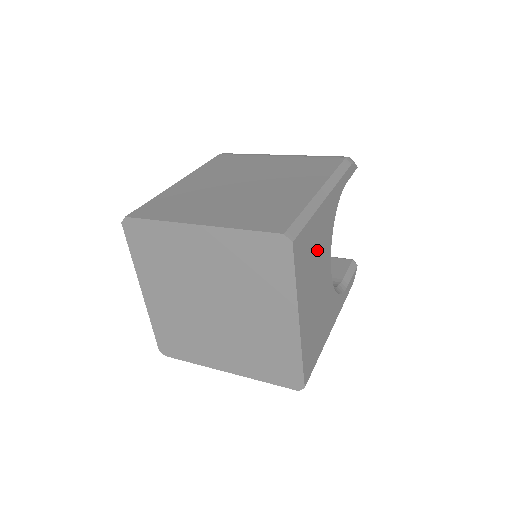
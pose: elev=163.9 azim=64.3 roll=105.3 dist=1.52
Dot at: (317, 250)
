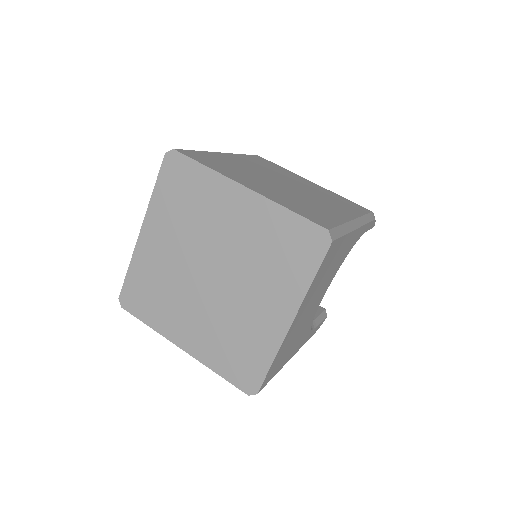
Dot at: (331, 269)
